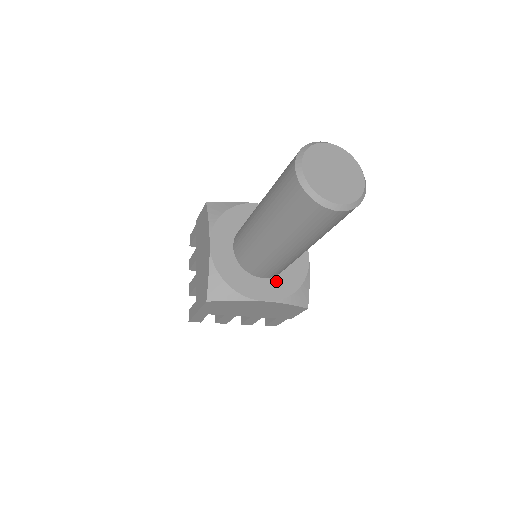
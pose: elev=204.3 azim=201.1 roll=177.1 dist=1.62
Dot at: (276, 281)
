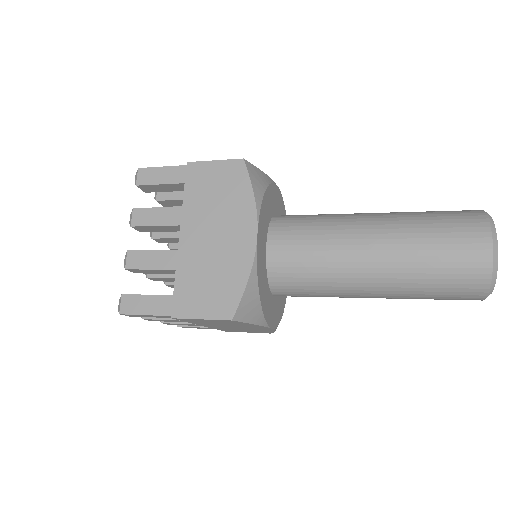
Dot at: (277, 301)
